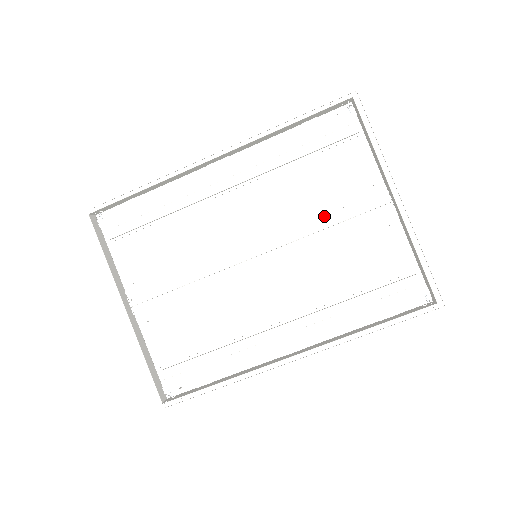
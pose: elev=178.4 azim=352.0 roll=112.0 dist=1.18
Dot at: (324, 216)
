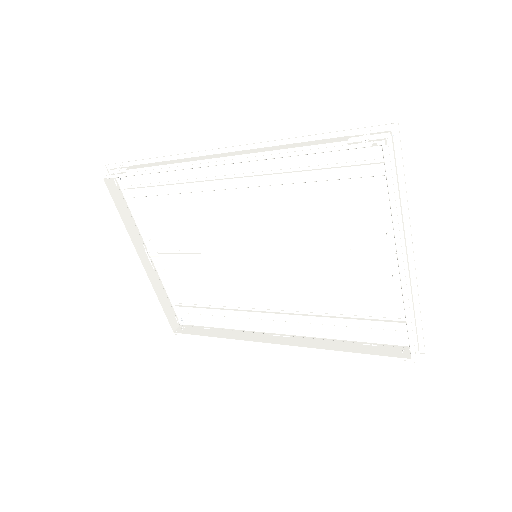
Dot at: (328, 244)
